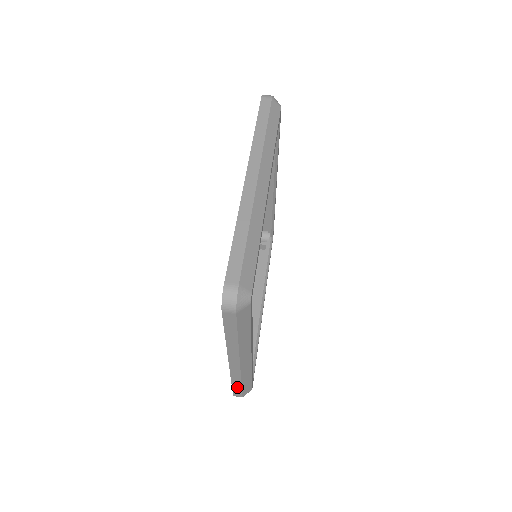
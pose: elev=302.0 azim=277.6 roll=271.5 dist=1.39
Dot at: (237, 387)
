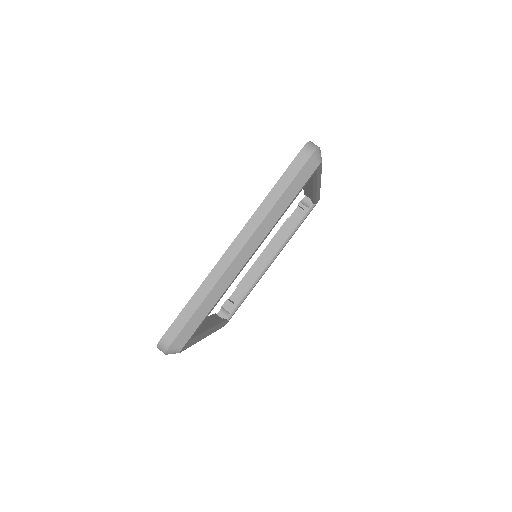
Dot at: occluded
